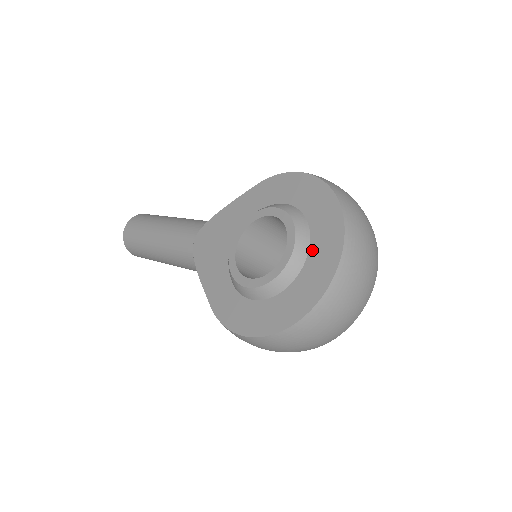
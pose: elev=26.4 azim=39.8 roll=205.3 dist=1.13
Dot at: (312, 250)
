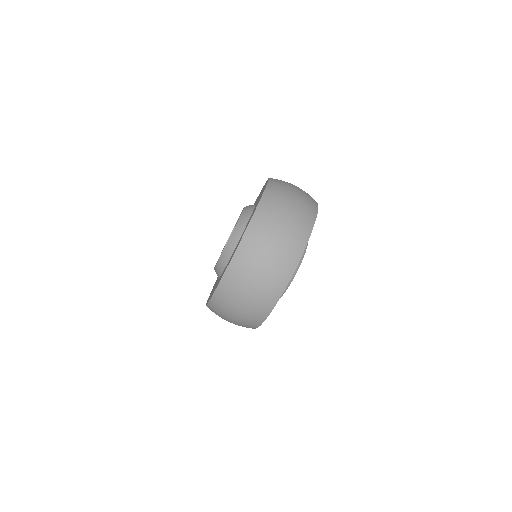
Dot at: occluded
